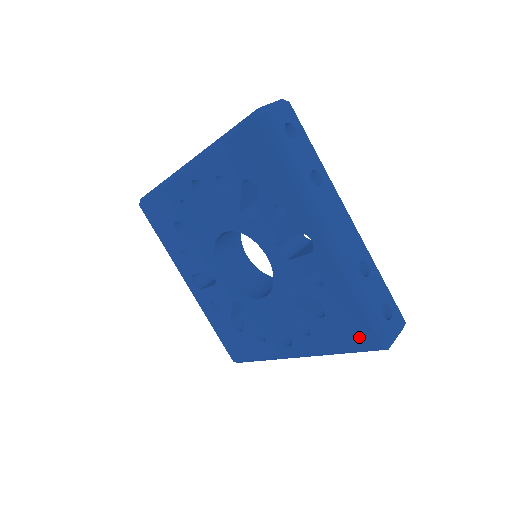
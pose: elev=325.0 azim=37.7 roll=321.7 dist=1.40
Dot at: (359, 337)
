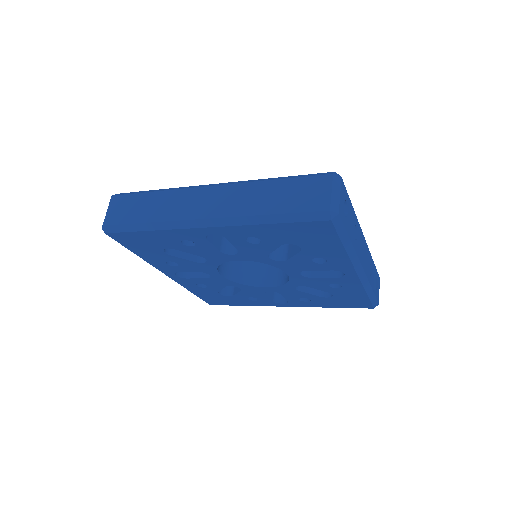
Dot at: (357, 305)
